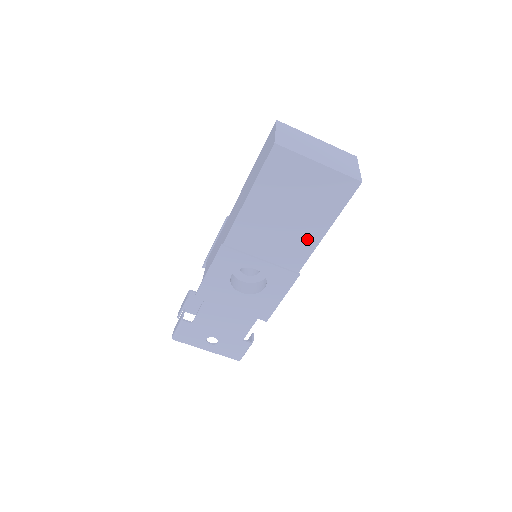
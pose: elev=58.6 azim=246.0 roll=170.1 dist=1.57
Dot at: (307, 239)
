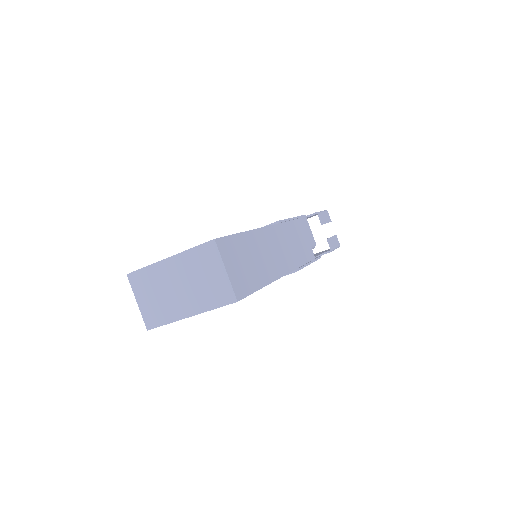
Dot at: occluded
